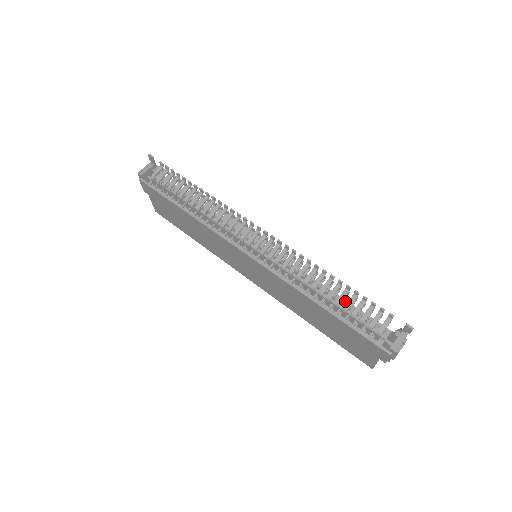
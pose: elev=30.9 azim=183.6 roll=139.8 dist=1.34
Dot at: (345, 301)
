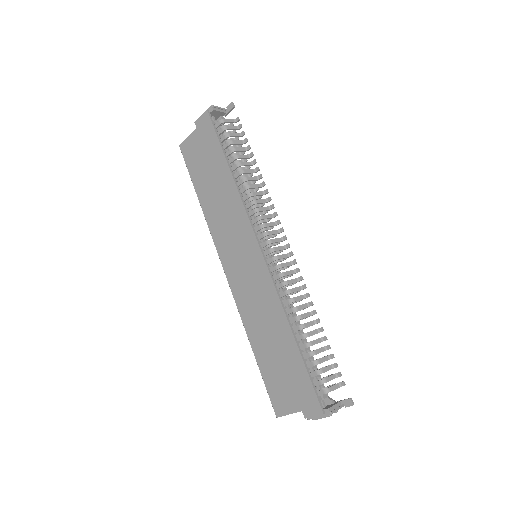
Dot at: (309, 347)
